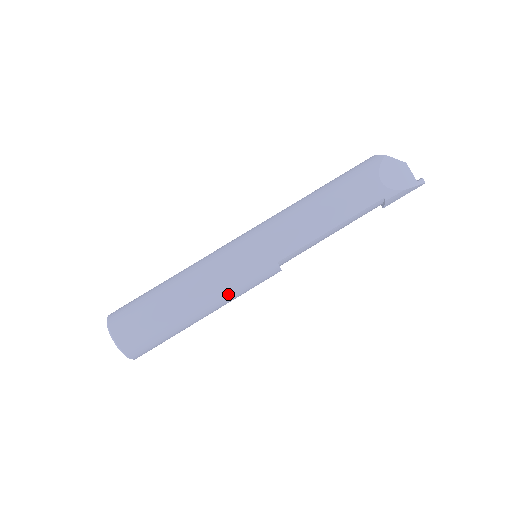
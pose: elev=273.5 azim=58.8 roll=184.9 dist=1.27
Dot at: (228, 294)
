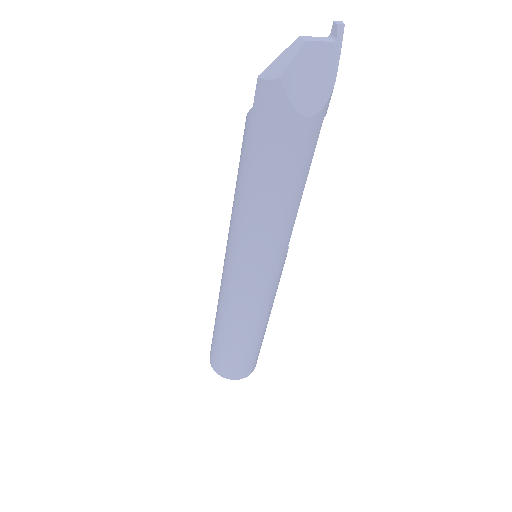
Dot at: (273, 300)
